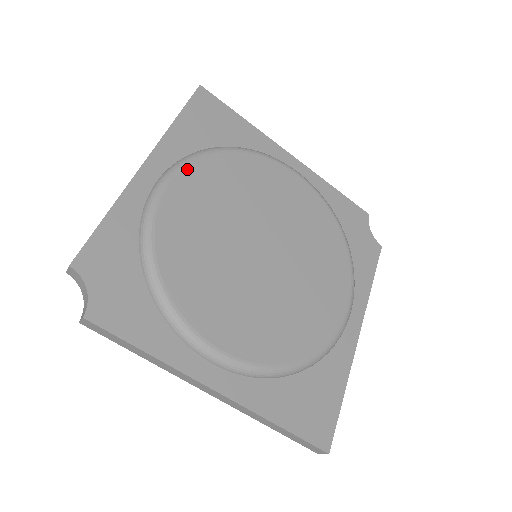
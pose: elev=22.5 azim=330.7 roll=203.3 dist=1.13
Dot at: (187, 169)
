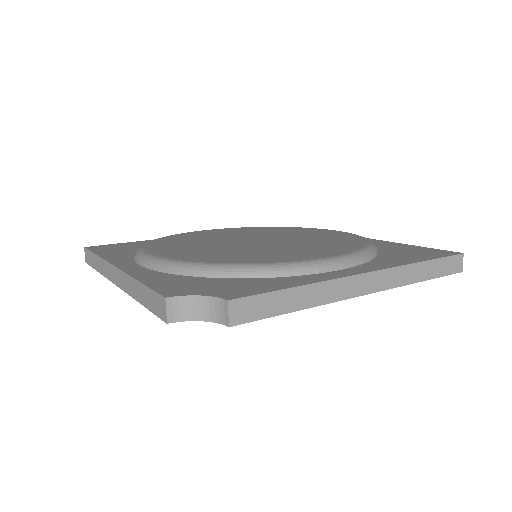
Dot at: (148, 249)
